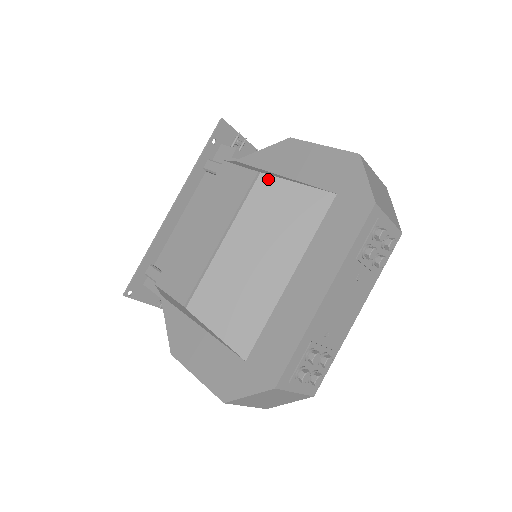
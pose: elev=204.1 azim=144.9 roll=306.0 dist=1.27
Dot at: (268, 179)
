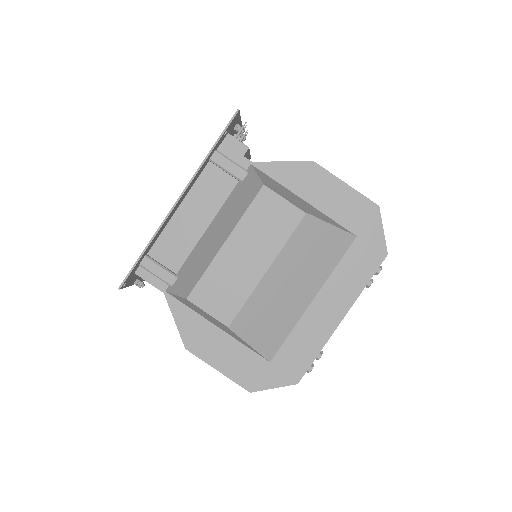
Dot at: (311, 219)
